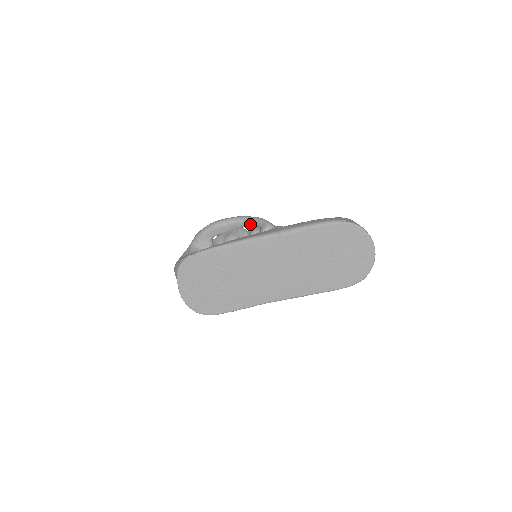
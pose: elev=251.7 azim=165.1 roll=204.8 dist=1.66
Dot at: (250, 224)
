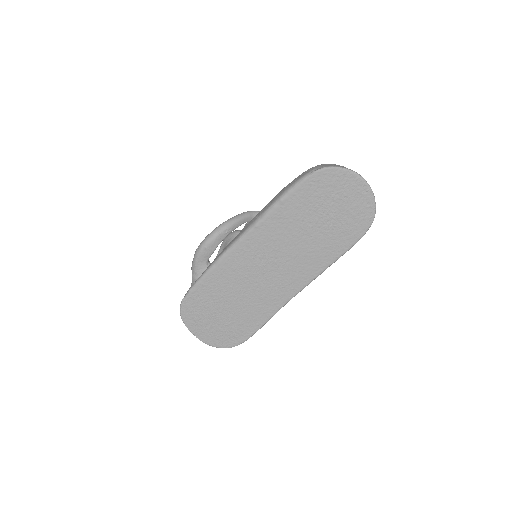
Dot at: (235, 226)
